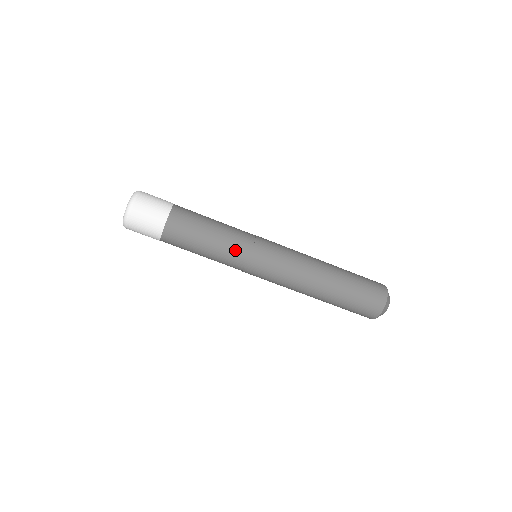
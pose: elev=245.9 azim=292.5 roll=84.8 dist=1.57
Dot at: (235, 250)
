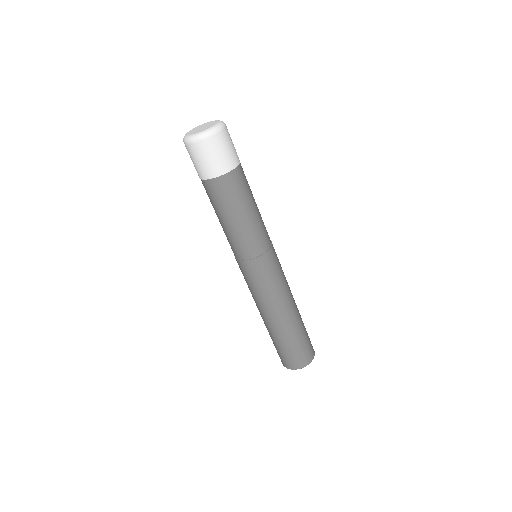
Dot at: (264, 234)
